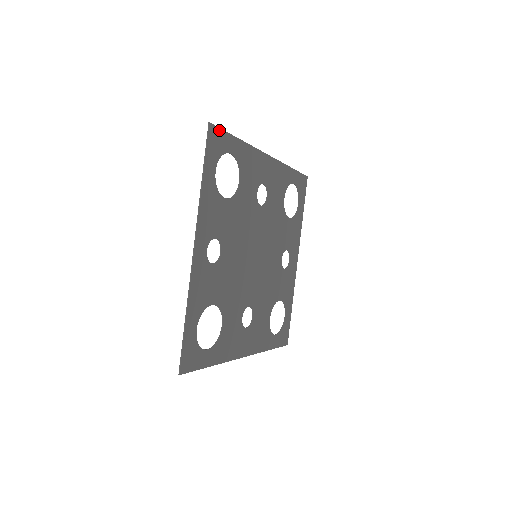
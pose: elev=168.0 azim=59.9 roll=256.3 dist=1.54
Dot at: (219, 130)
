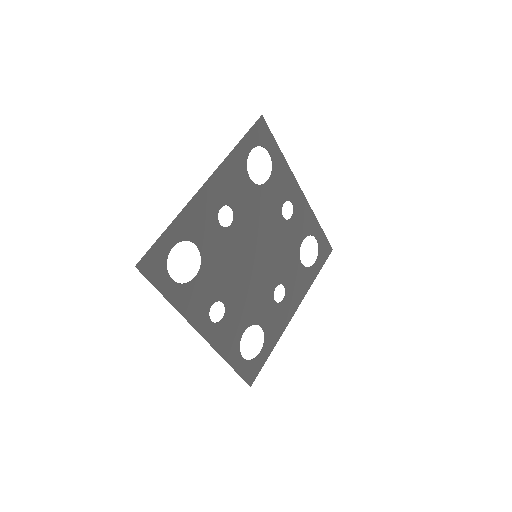
Dot at: (147, 255)
